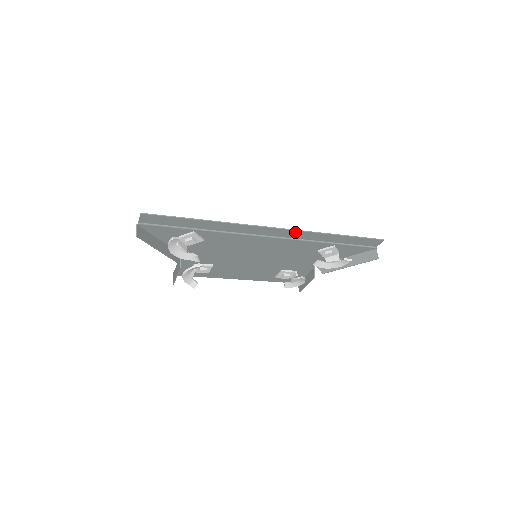
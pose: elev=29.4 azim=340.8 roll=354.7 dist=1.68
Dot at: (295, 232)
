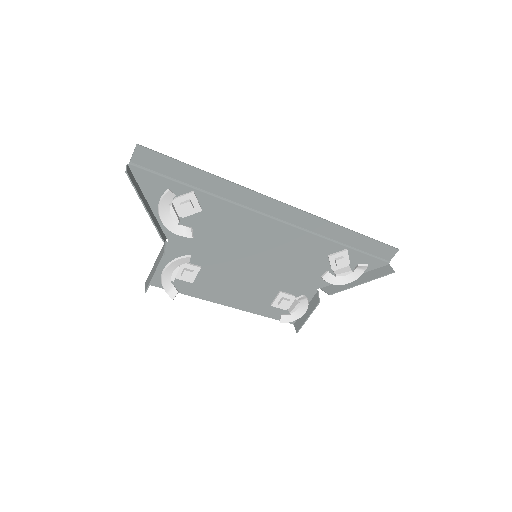
Dot at: (307, 217)
